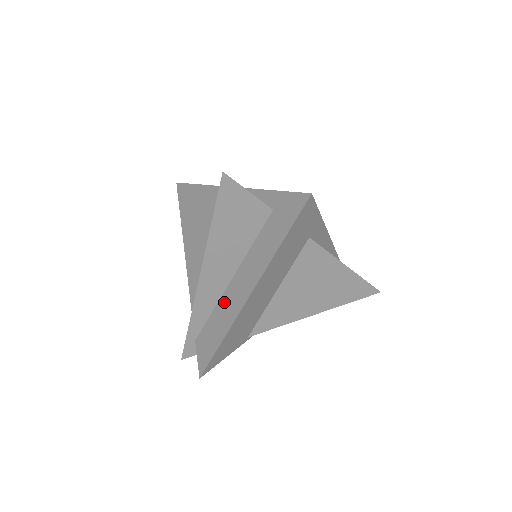
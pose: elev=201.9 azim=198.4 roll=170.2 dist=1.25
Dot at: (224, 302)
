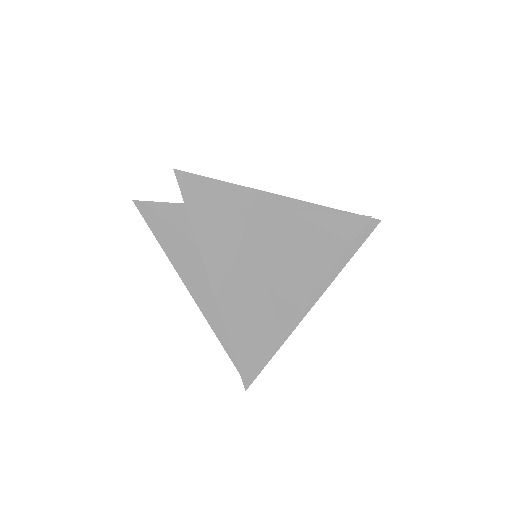
Dot at: occluded
